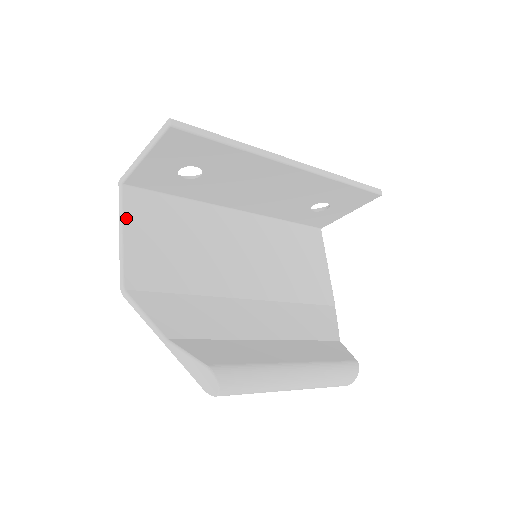
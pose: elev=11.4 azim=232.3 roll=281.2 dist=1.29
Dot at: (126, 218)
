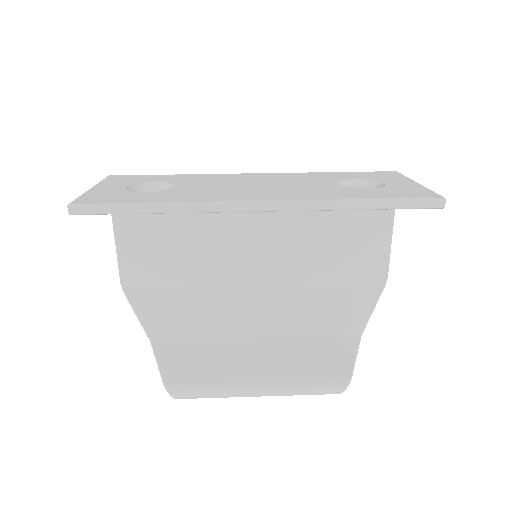
Dot at: (116, 222)
